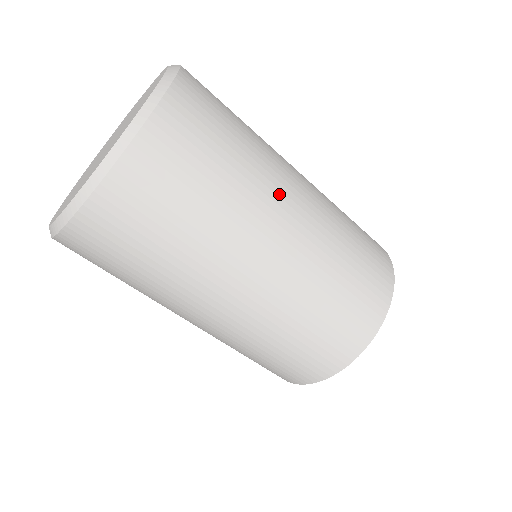
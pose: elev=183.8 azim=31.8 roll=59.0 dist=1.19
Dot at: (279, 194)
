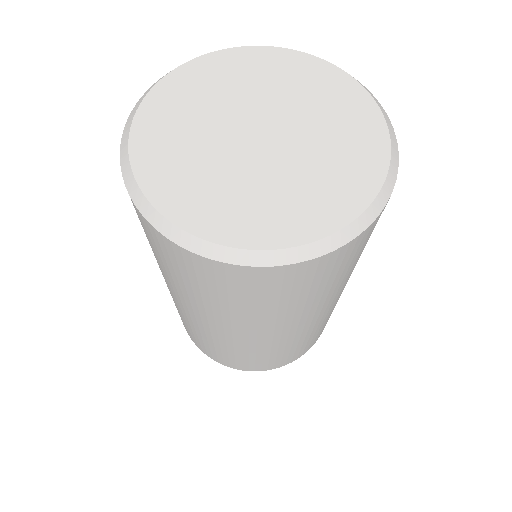
Dot at: occluded
